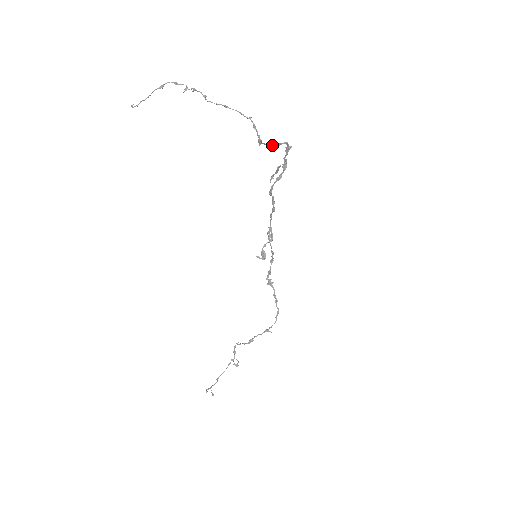
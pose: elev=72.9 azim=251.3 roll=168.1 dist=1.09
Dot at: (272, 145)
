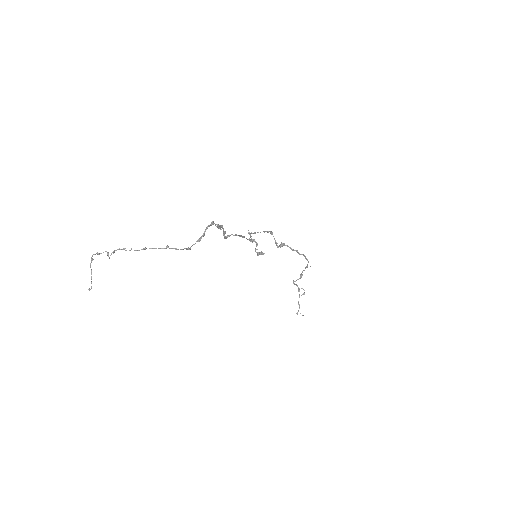
Dot at: (199, 241)
